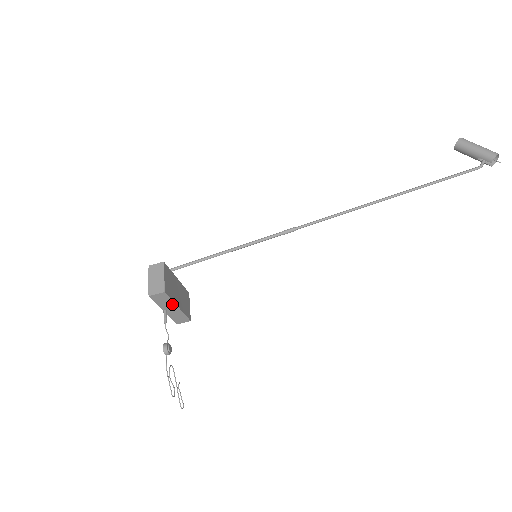
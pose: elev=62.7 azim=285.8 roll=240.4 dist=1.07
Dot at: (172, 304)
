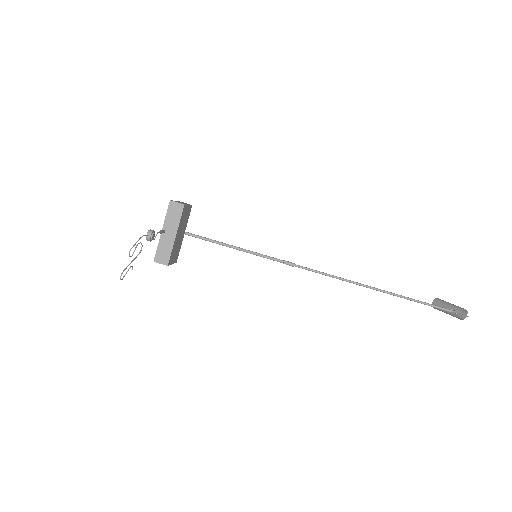
Dot at: (176, 227)
